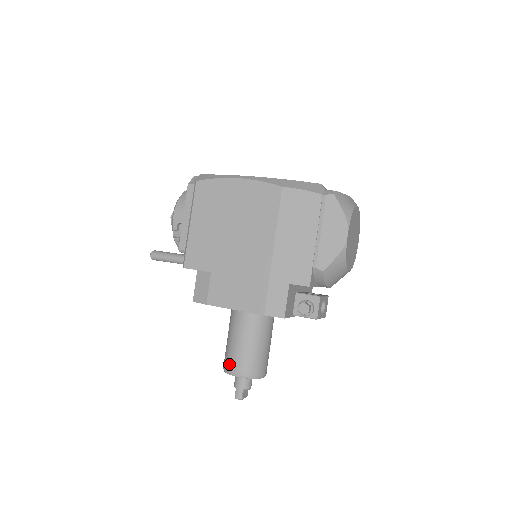
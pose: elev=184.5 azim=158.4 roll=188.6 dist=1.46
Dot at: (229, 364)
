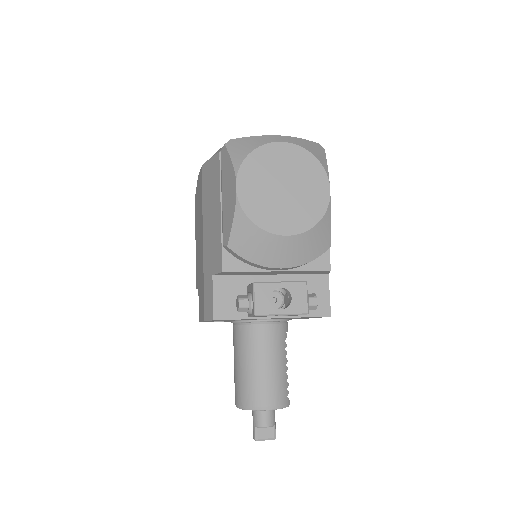
Dot at: occluded
